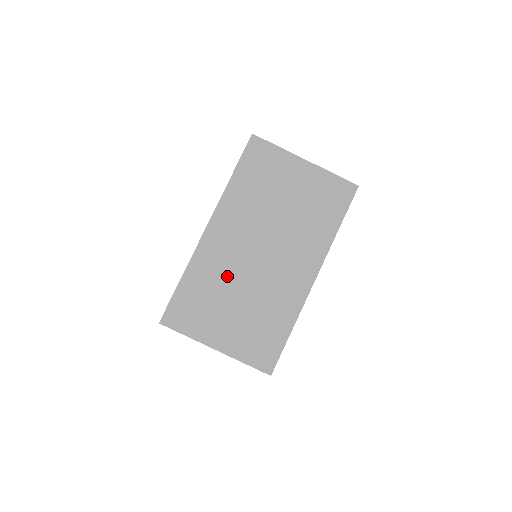
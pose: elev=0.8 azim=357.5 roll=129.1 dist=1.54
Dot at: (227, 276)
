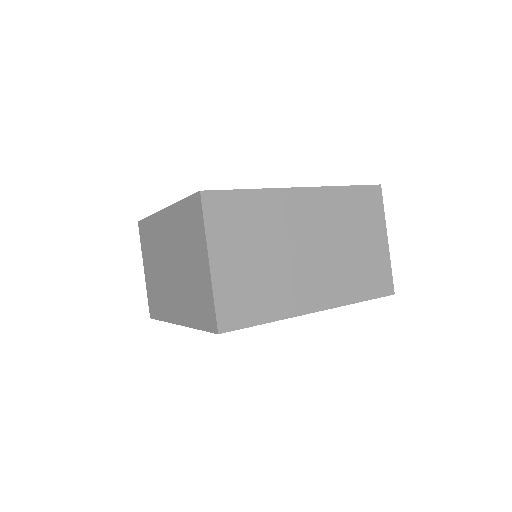
Dot at: (276, 231)
